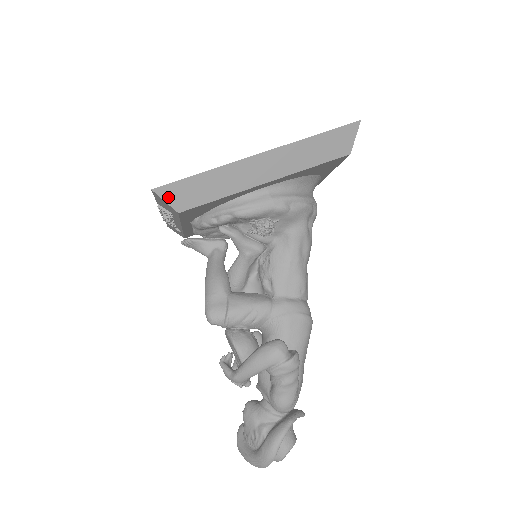
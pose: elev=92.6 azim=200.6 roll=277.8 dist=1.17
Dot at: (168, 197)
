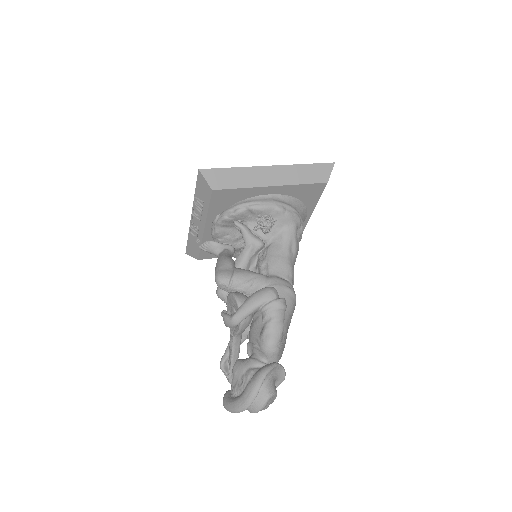
Dot at: (208, 177)
